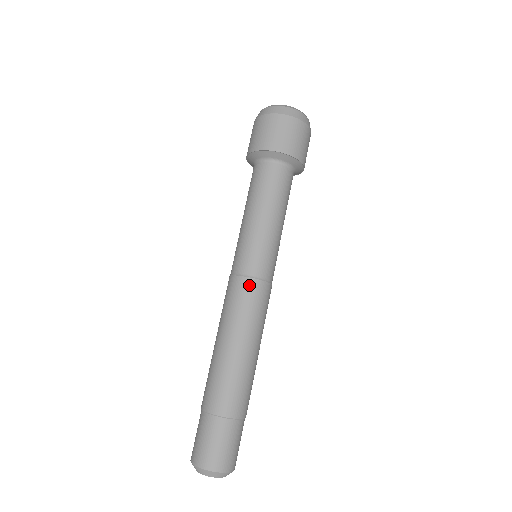
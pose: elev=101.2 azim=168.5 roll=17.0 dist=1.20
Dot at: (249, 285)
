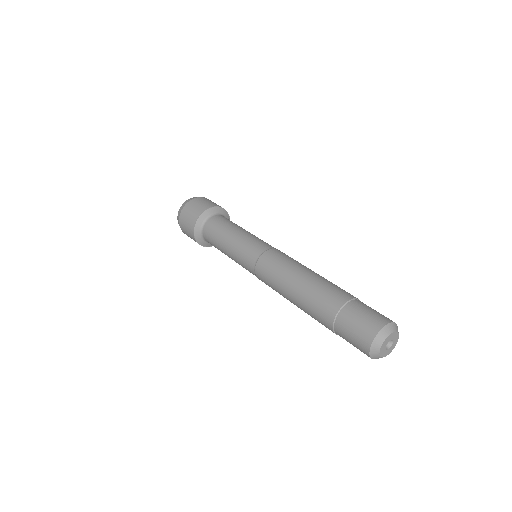
Dot at: (270, 253)
